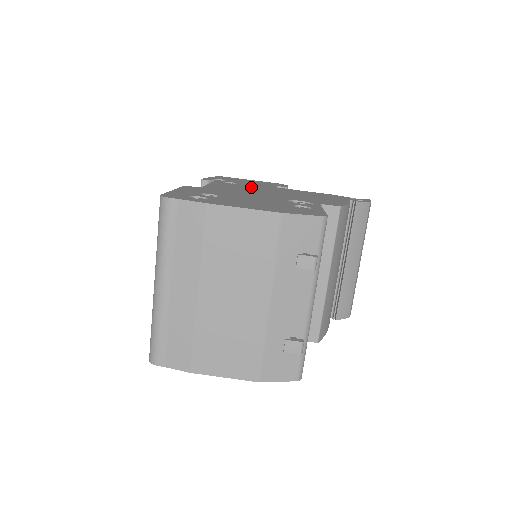
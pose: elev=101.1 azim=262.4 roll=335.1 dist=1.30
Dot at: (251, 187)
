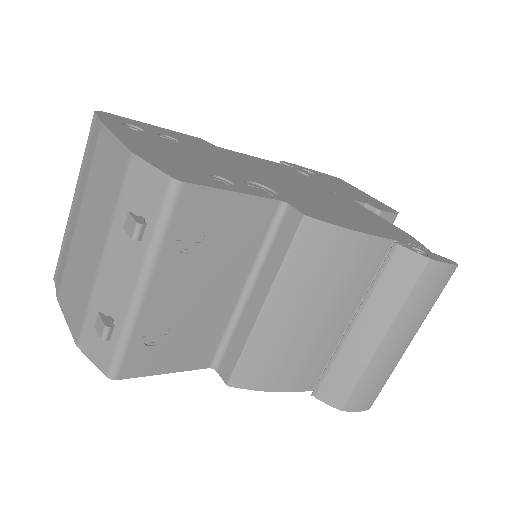
Dot at: (302, 179)
